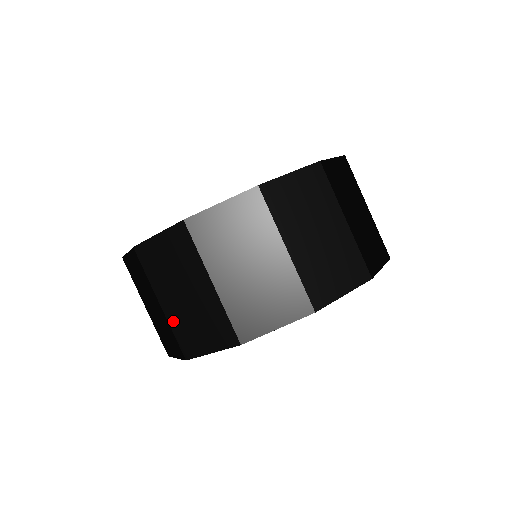
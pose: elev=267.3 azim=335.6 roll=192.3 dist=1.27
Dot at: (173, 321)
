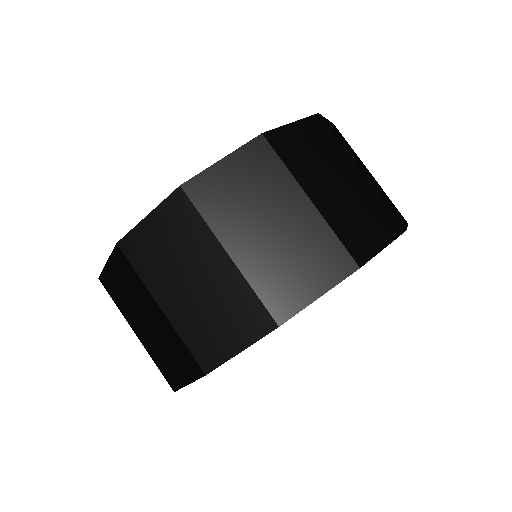
Dot at: (181, 325)
